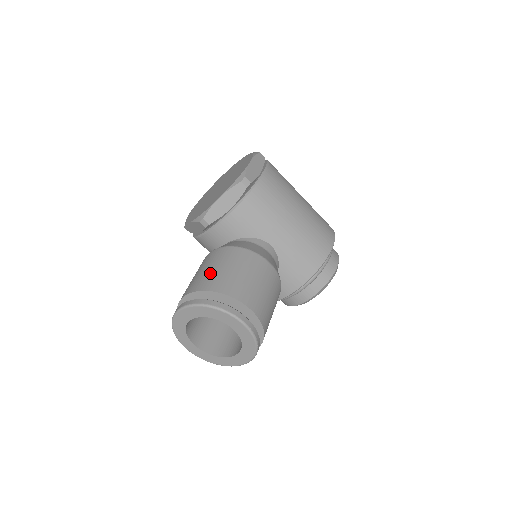
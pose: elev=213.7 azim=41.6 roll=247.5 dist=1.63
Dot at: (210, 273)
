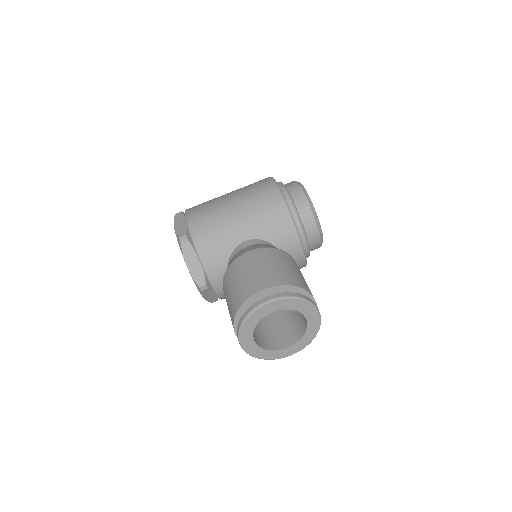
Dot at: (229, 306)
